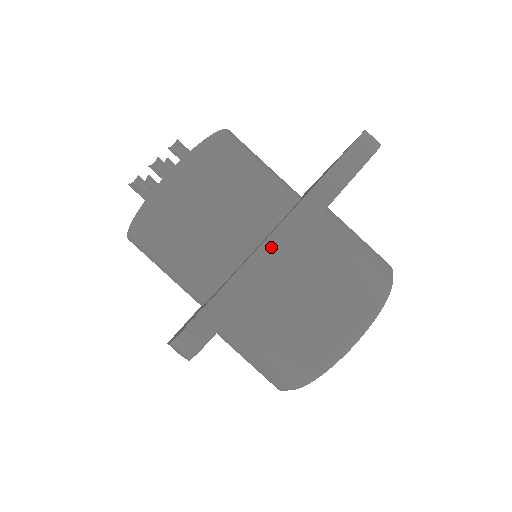
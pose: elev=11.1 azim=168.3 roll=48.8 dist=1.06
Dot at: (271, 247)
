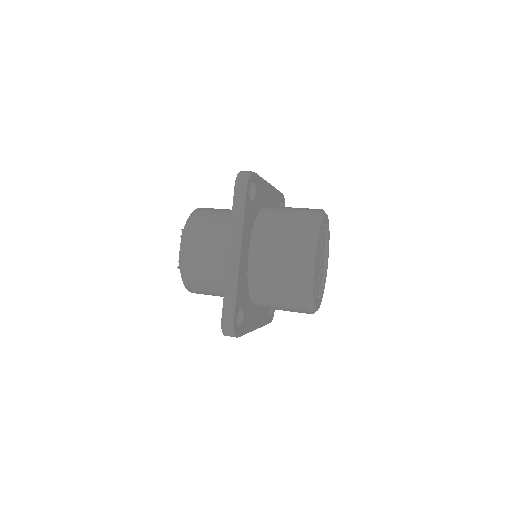
Dot at: (231, 269)
